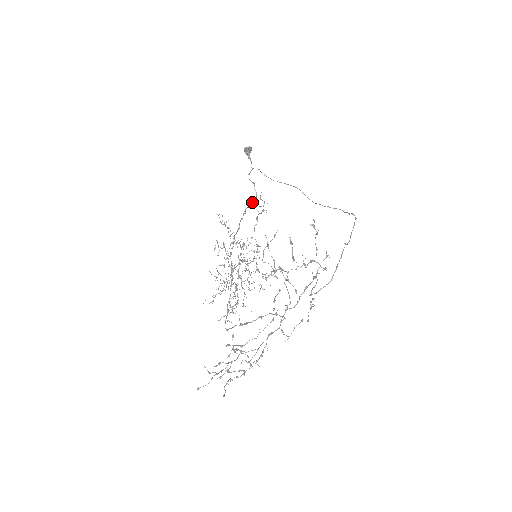
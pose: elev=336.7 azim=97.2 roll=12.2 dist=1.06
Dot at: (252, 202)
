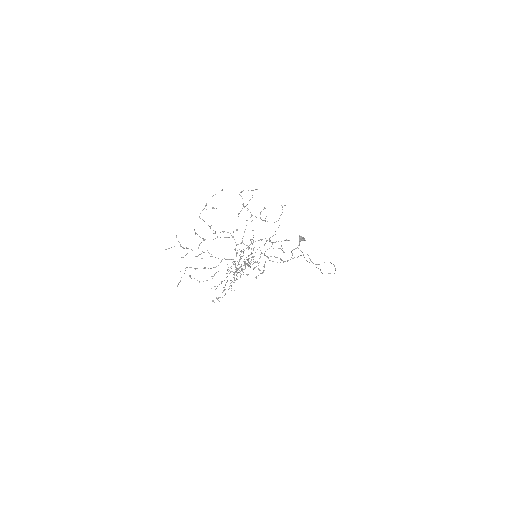
Dot at: (284, 261)
